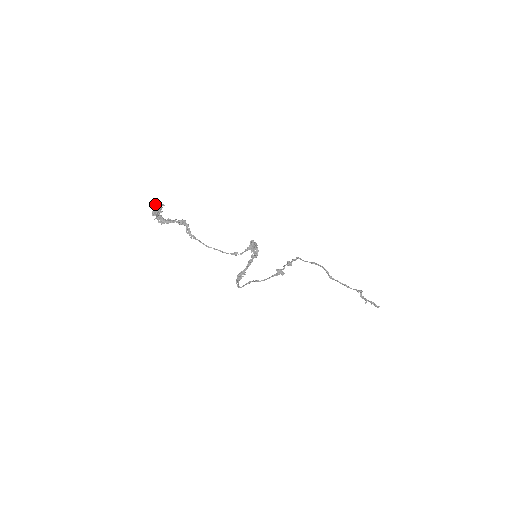
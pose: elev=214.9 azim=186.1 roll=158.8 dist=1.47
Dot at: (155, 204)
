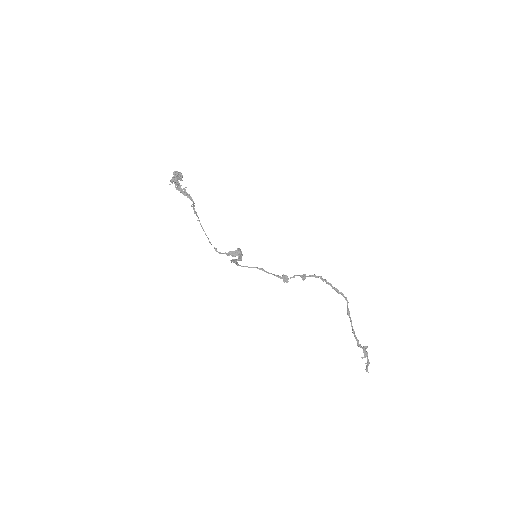
Dot at: (175, 173)
